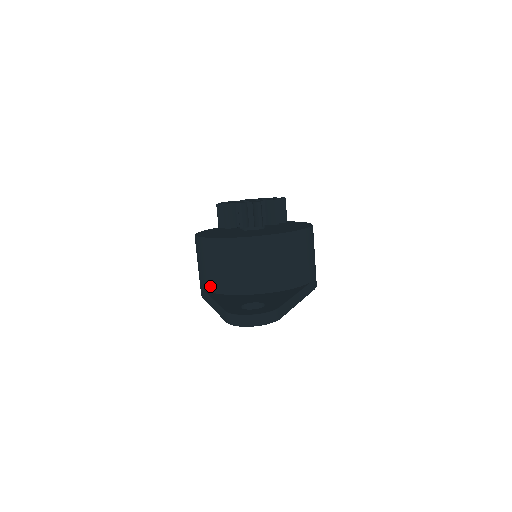
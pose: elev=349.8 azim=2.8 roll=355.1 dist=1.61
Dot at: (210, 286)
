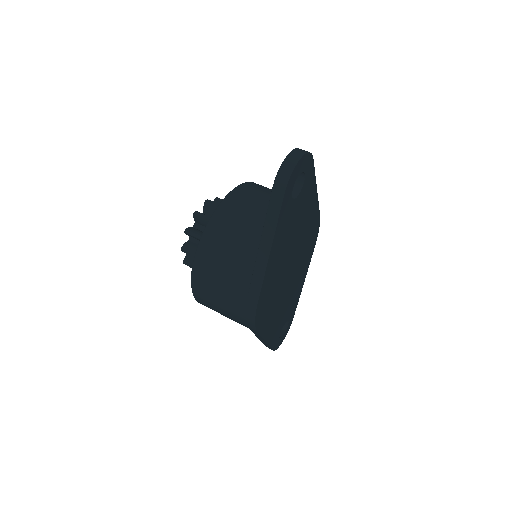
Dot at: (248, 266)
